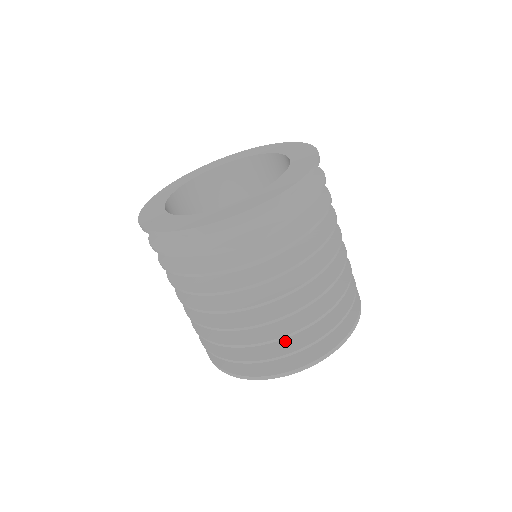
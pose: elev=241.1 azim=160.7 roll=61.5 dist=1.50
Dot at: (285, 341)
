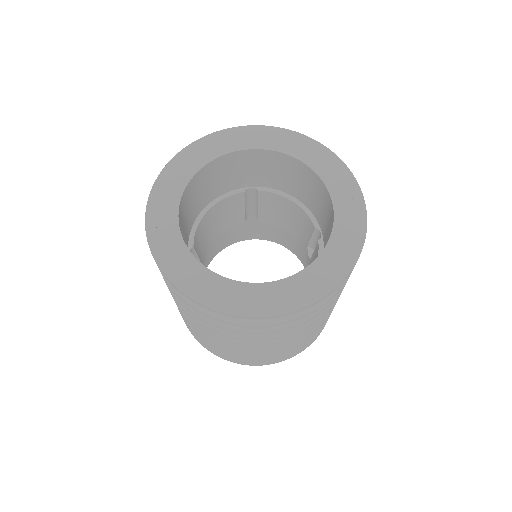
Dot at: occluded
